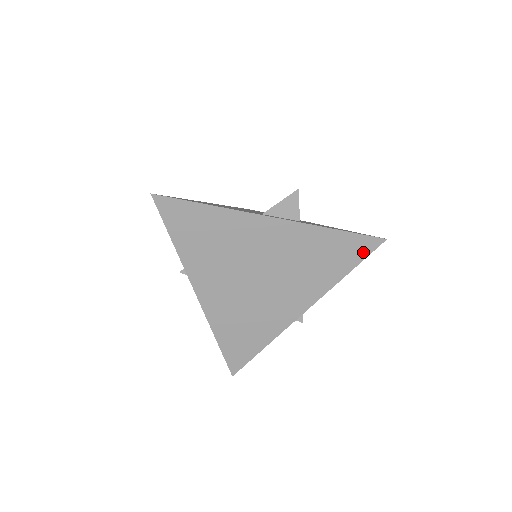
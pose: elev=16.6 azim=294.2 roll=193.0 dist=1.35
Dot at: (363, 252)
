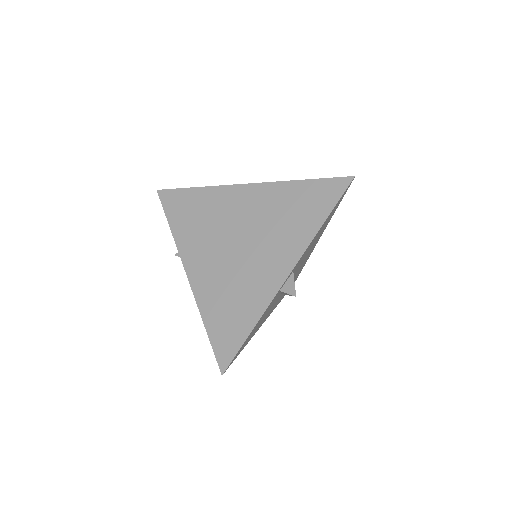
Dot at: (335, 195)
